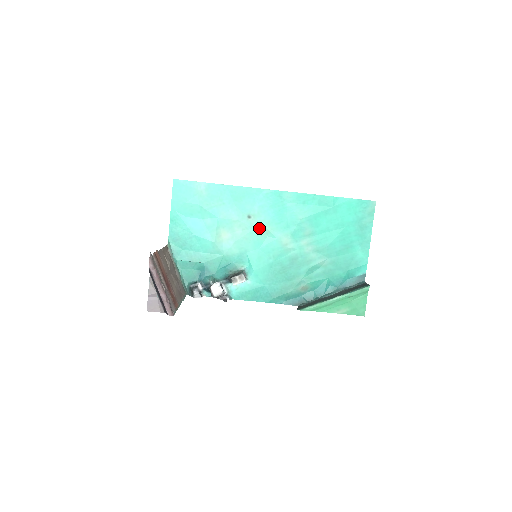
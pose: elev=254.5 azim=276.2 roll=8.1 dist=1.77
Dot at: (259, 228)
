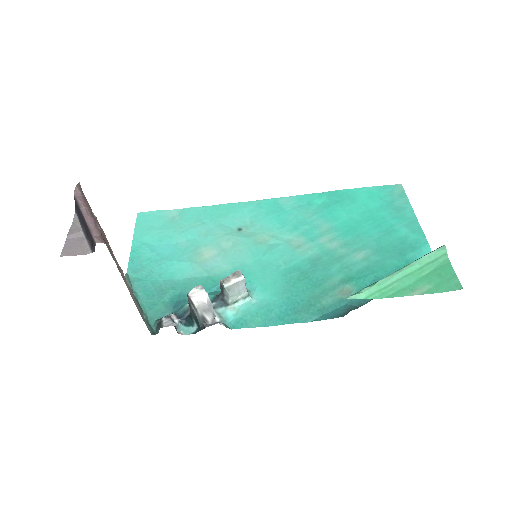
Dot at: (256, 237)
